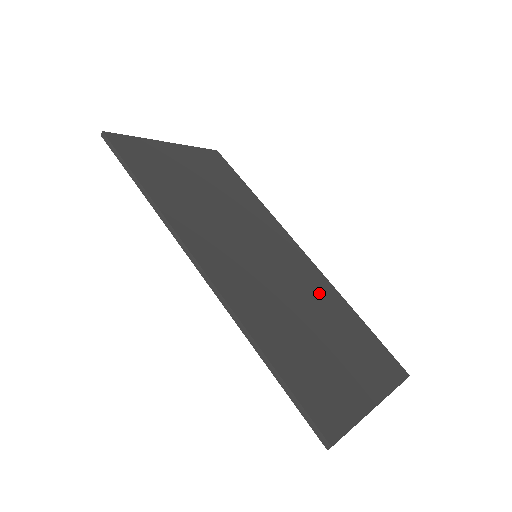
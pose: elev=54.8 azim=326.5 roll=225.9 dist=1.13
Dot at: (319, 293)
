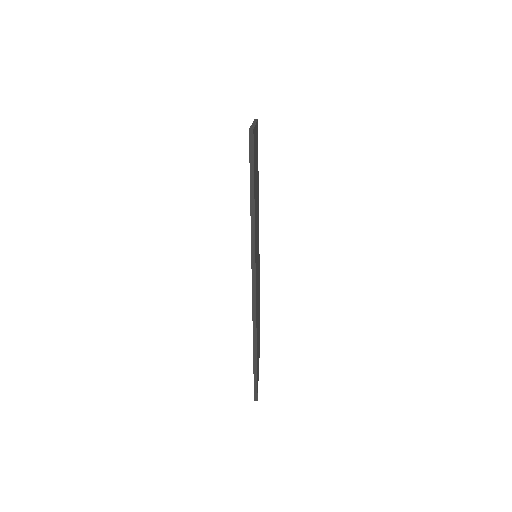
Dot at: occluded
